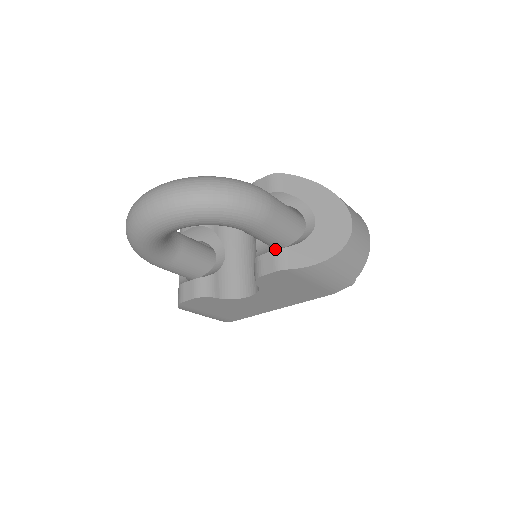
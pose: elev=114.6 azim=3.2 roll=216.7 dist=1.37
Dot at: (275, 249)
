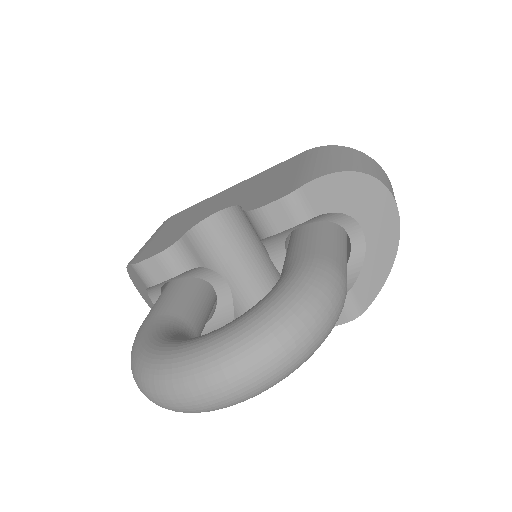
Dot at: occluded
